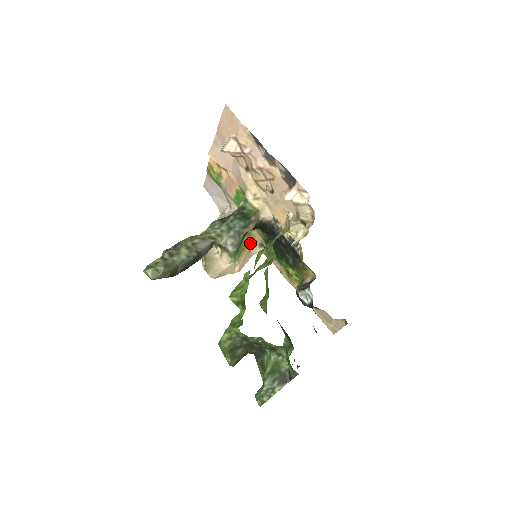
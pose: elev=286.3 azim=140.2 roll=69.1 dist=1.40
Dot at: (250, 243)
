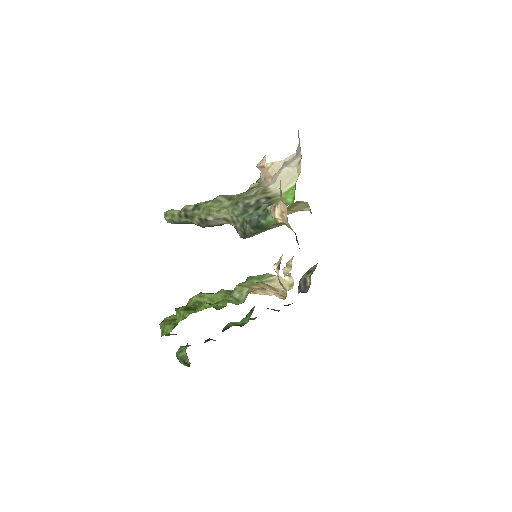
Dot at: (299, 206)
